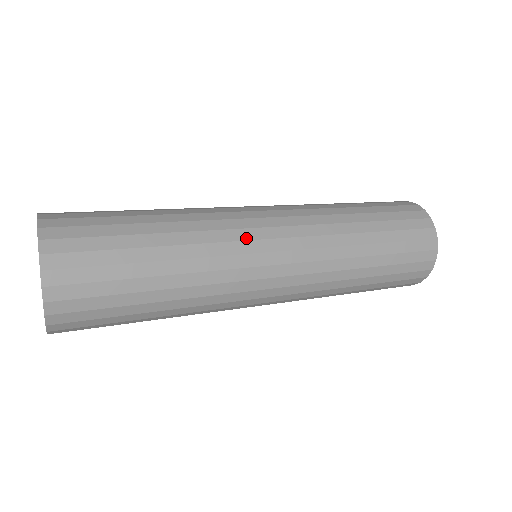
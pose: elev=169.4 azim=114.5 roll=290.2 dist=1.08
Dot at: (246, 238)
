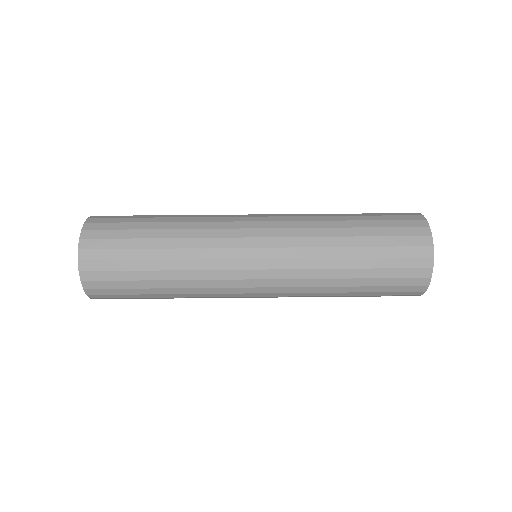
Dot at: (230, 286)
